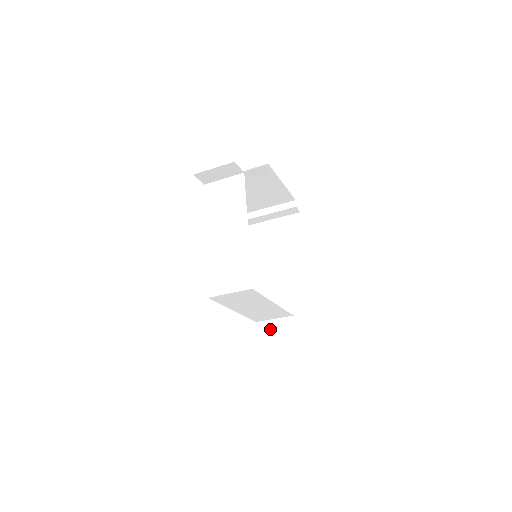
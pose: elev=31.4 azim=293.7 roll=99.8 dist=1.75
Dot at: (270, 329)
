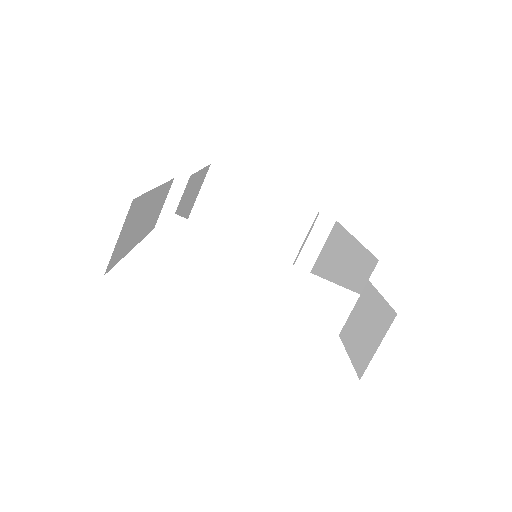
Dot at: (365, 367)
